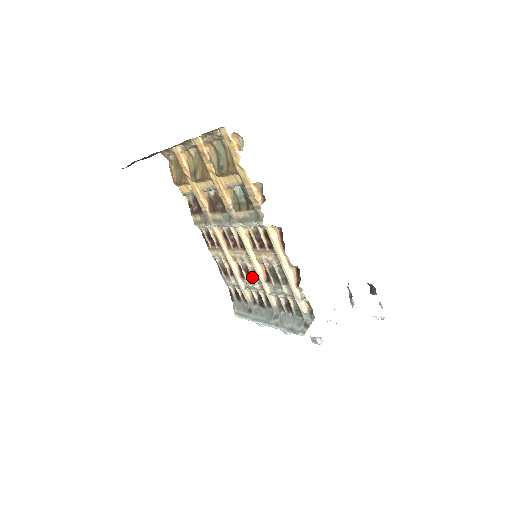
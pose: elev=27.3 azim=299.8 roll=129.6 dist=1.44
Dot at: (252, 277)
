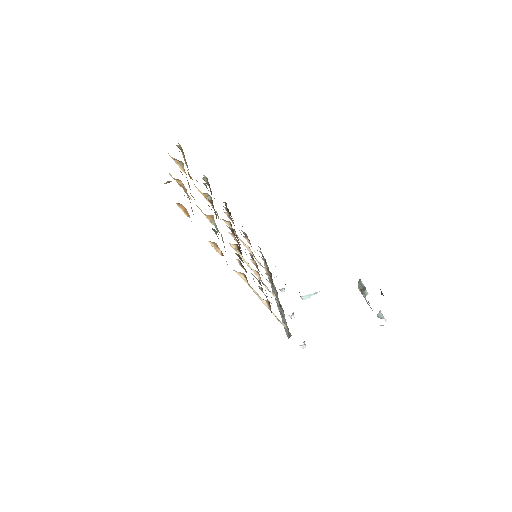
Dot at: (257, 268)
